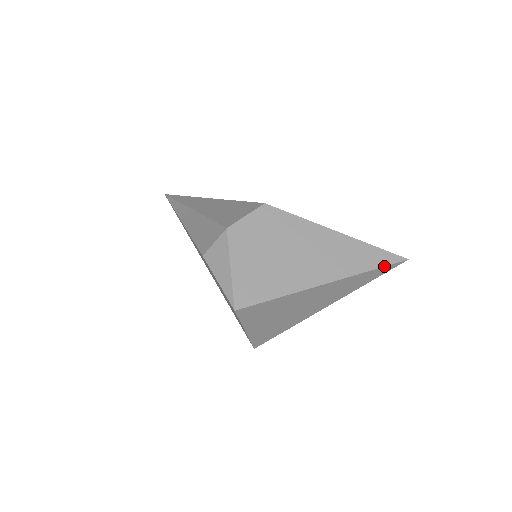
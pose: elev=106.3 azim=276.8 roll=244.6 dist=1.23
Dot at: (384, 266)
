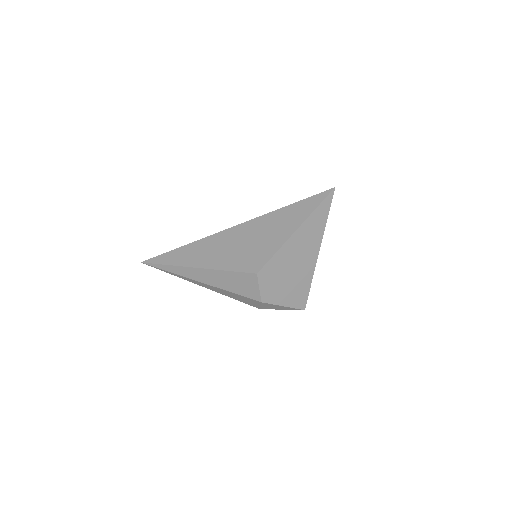
Dot at: occluded
